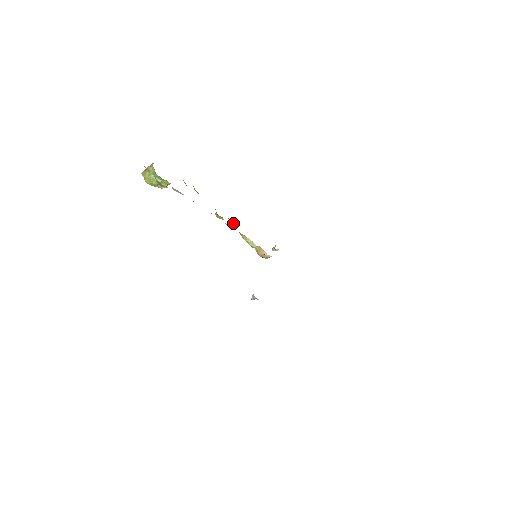
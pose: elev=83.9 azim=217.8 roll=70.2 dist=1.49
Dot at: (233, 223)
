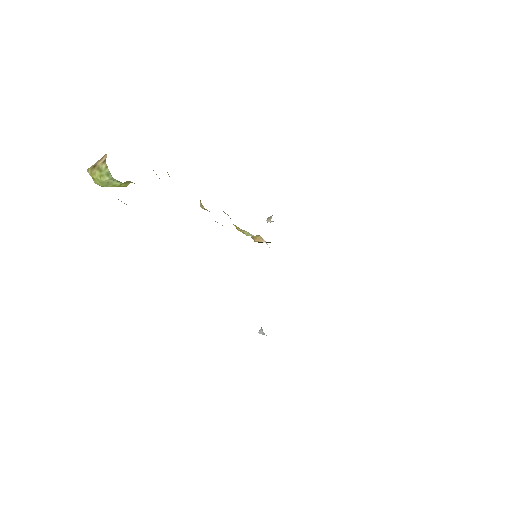
Dot at: occluded
